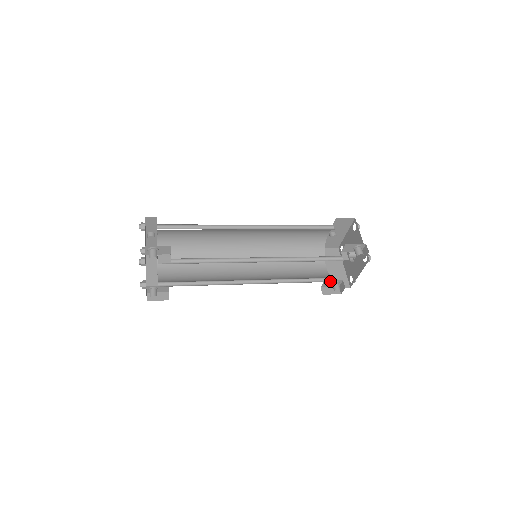
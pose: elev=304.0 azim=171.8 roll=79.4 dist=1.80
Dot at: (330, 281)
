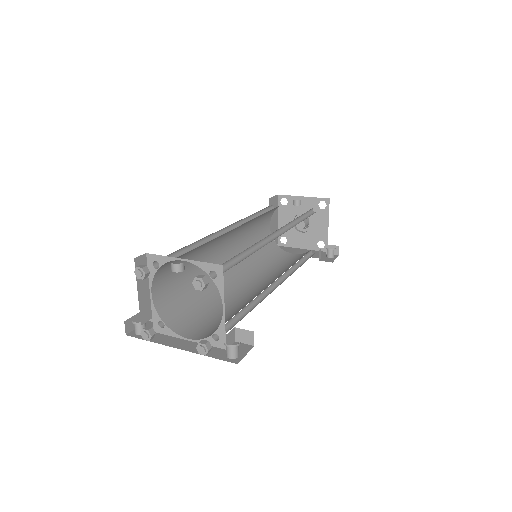
Dot at: occluded
